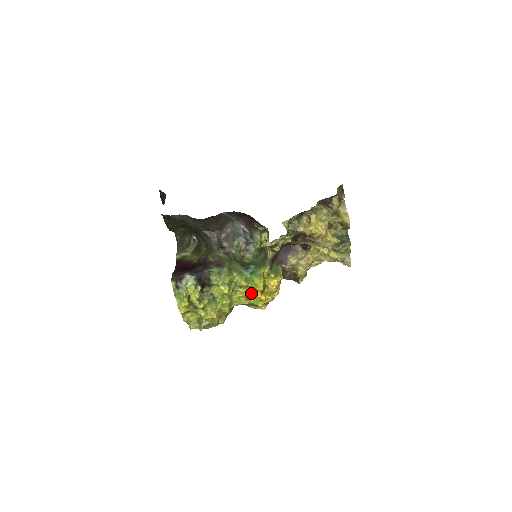
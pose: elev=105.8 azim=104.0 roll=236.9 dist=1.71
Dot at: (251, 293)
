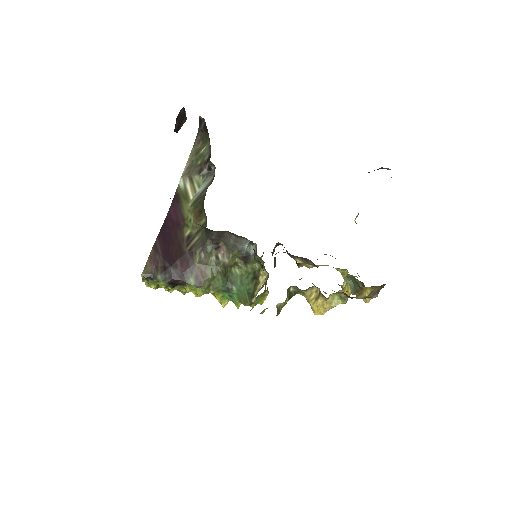
Dot at: occluded
